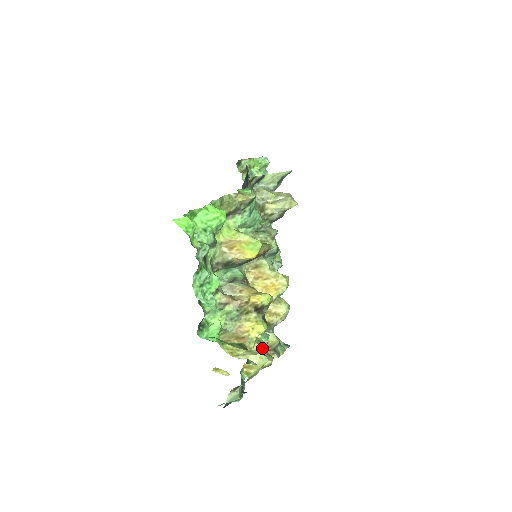
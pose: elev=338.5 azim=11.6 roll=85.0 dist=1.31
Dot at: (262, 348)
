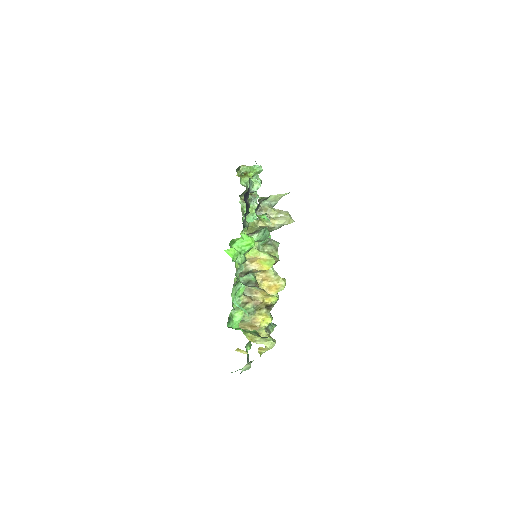
Dot at: occluded
